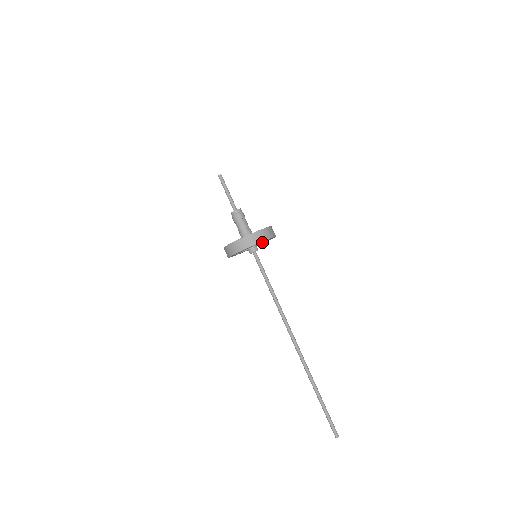
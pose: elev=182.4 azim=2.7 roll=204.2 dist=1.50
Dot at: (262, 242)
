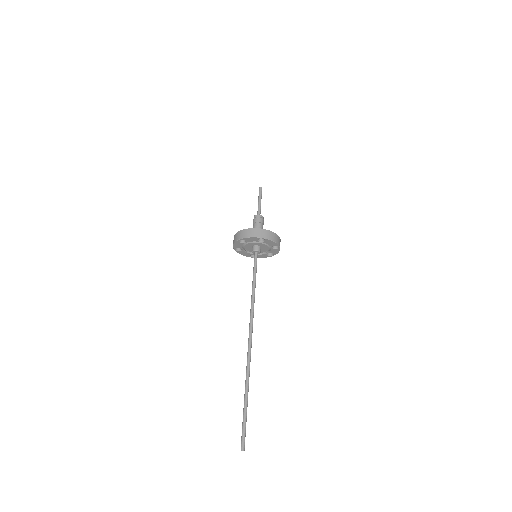
Dot at: (257, 242)
